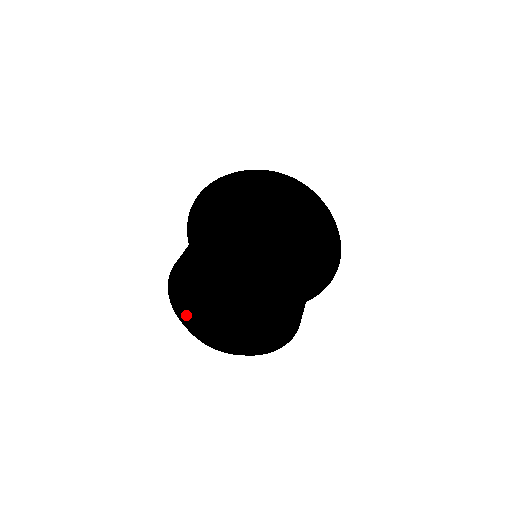
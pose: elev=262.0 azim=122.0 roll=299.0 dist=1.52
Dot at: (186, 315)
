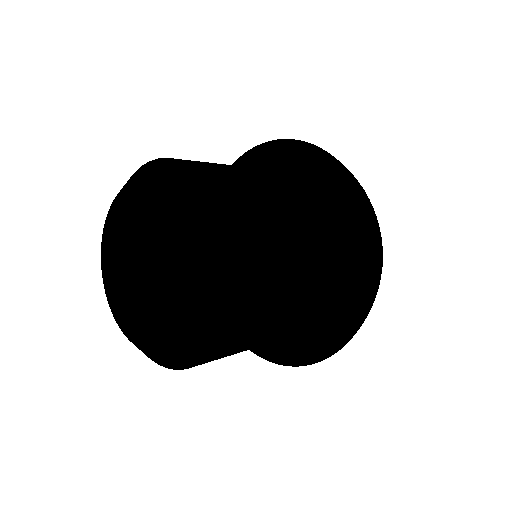
Dot at: (110, 247)
